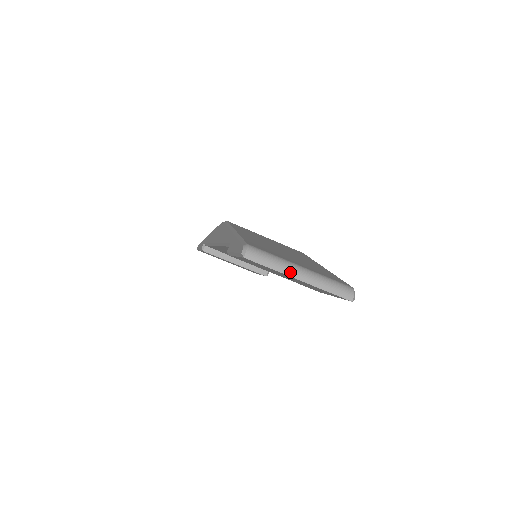
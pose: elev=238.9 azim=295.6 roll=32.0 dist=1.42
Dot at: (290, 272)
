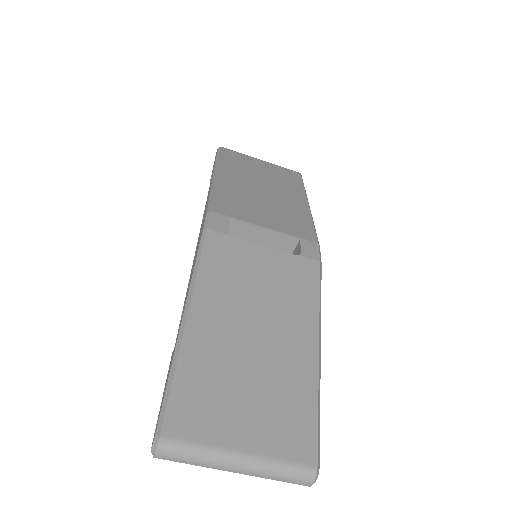
Dot at: (220, 467)
